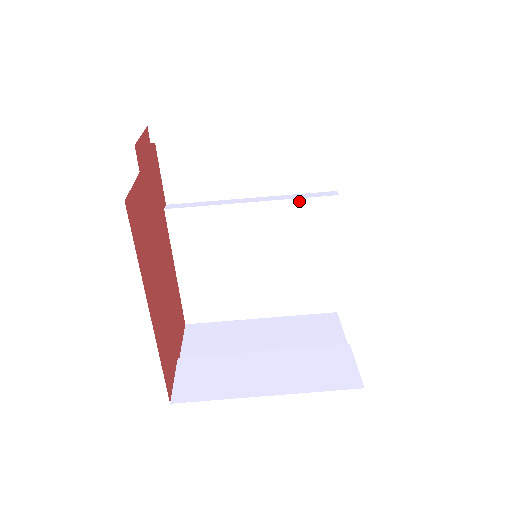
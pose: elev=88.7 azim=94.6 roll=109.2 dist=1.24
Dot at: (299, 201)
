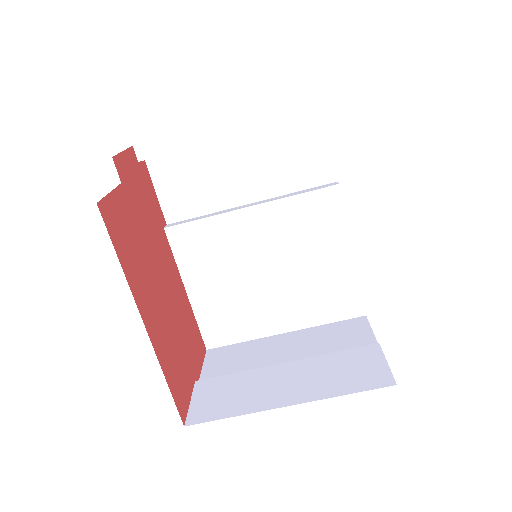
Dot at: (298, 197)
